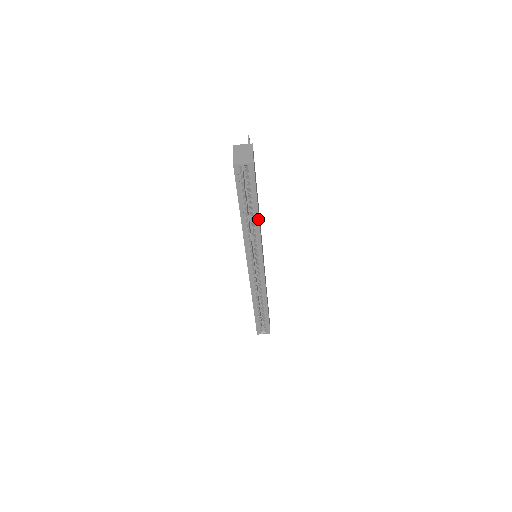
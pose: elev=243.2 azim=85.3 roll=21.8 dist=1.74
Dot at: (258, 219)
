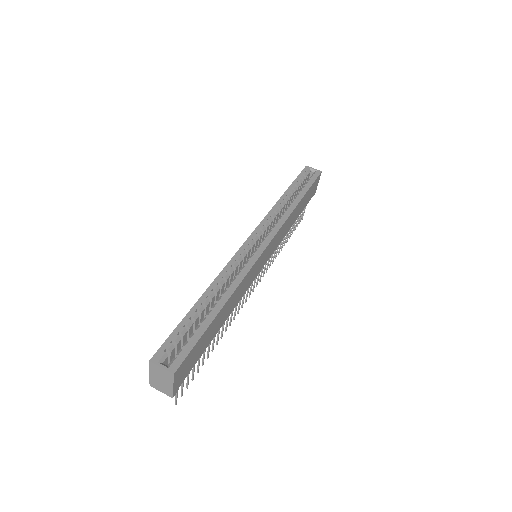
Dot at: (298, 203)
